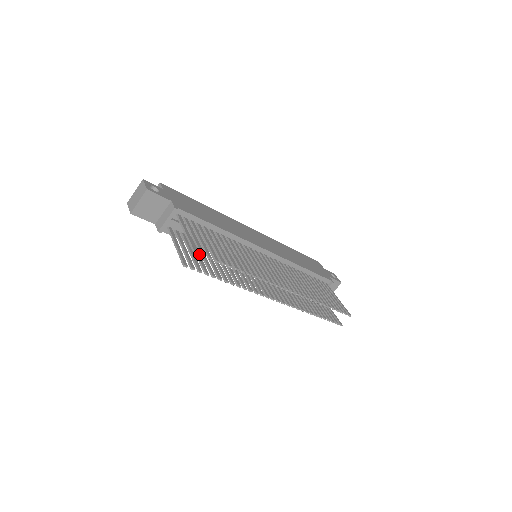
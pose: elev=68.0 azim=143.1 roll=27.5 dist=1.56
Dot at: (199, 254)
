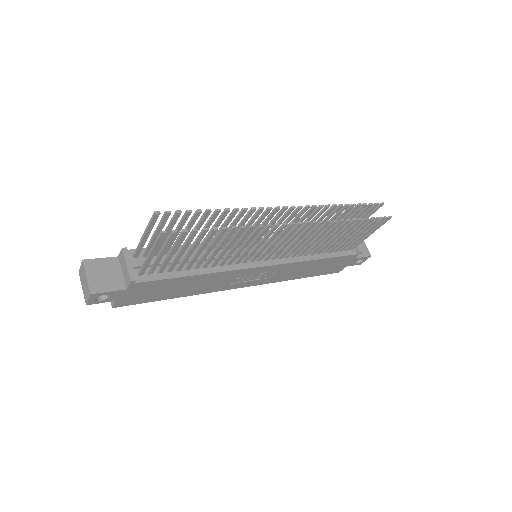
Dot at: (182, 251)
